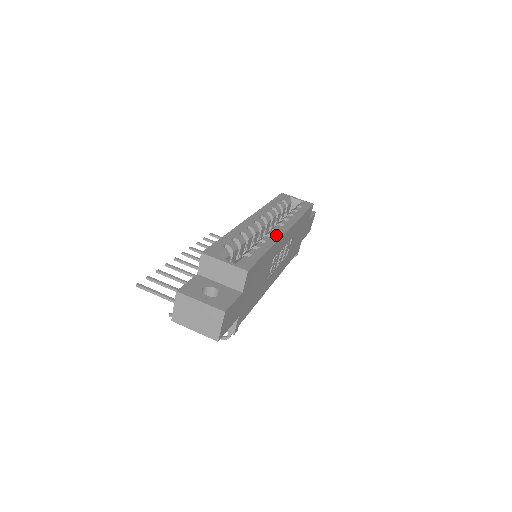
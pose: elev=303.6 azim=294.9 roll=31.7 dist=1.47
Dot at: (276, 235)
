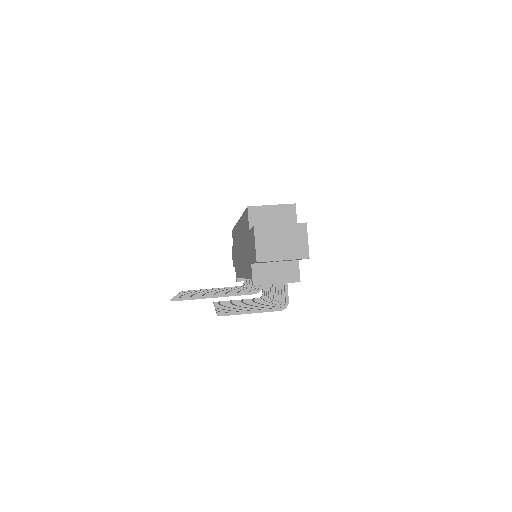
Dot at: occluded
